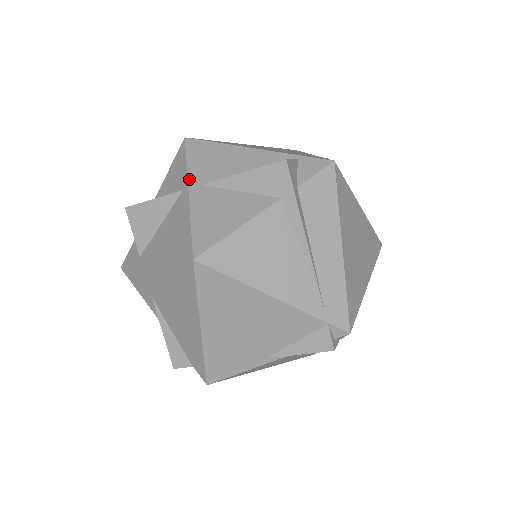
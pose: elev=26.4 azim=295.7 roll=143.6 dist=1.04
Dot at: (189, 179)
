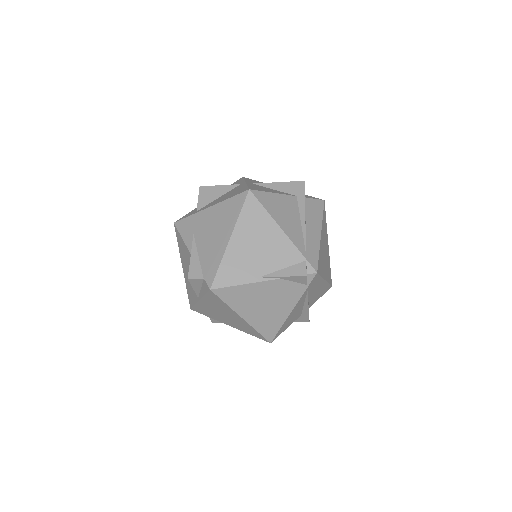
Dot at: (246, 181)
